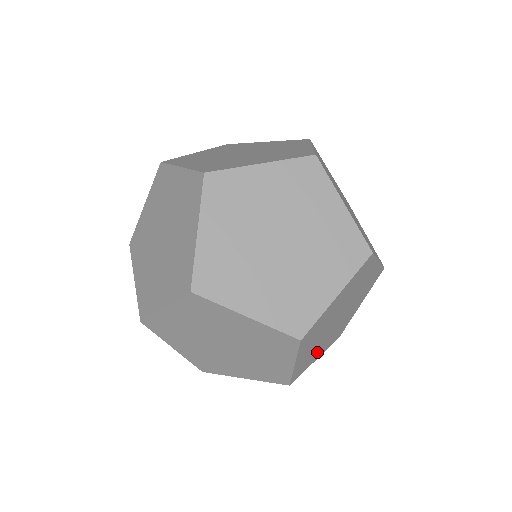
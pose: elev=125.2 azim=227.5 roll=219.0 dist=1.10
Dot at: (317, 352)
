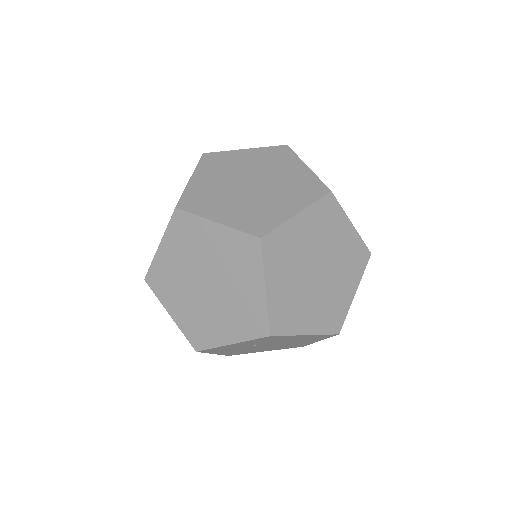
Dot at: (303, 315)
